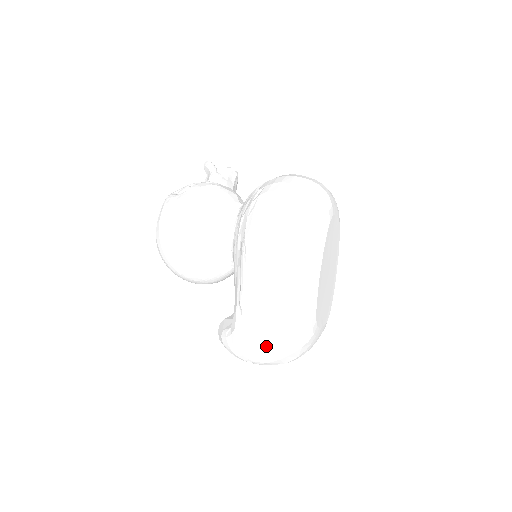
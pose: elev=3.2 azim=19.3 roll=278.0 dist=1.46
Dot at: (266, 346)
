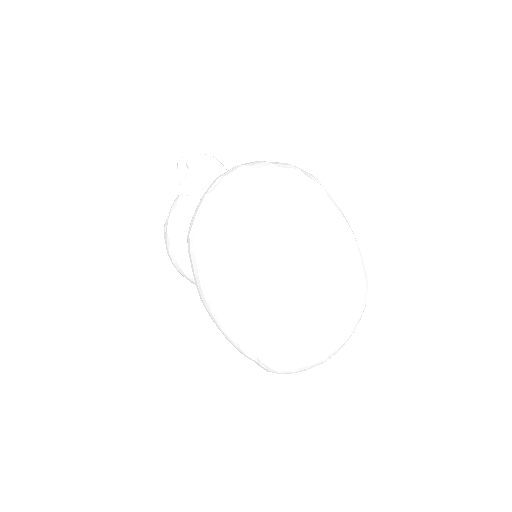
Dot at: occluded
